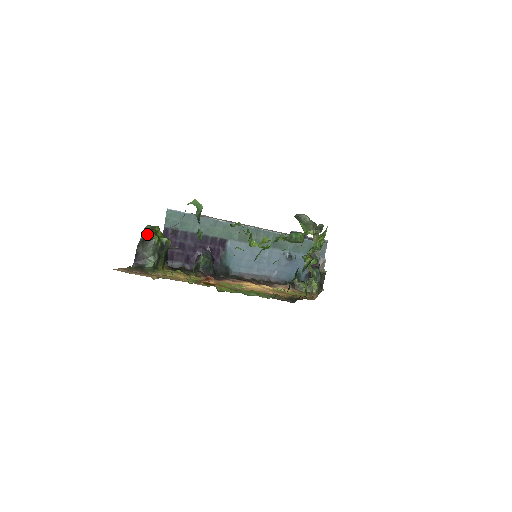
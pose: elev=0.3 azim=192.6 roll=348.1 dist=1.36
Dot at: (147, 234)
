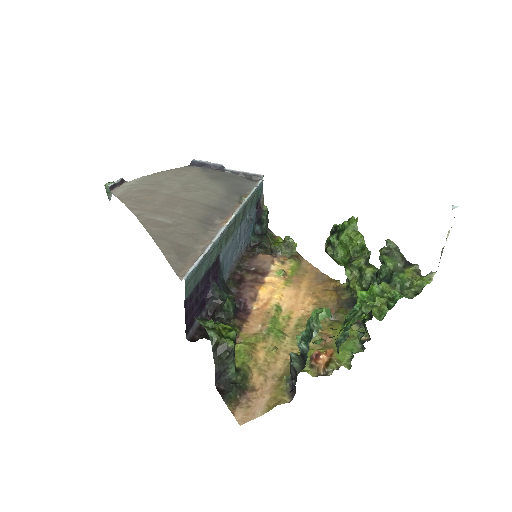
Dot at: (217, 345)
